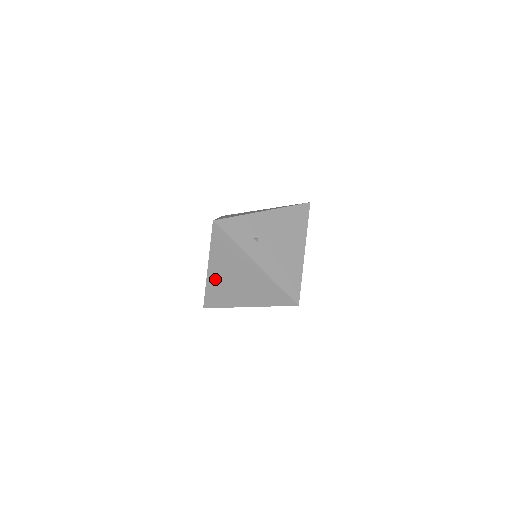
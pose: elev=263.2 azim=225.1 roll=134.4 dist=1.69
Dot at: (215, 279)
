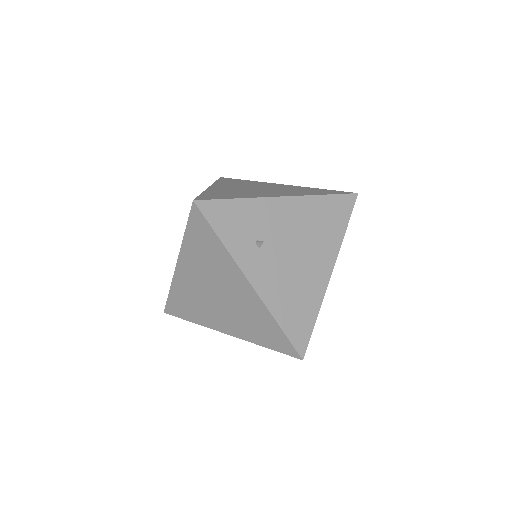
Dot at: (185, 283)
